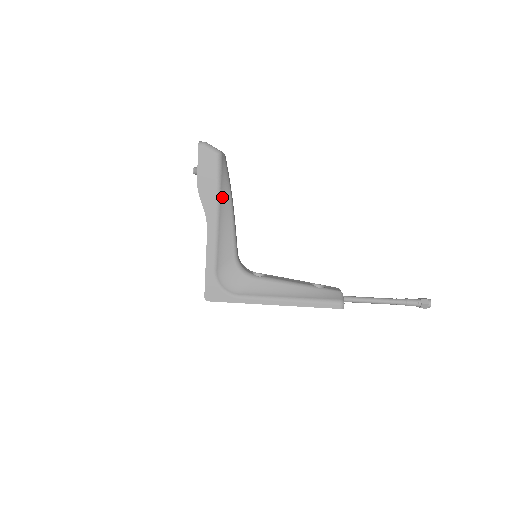
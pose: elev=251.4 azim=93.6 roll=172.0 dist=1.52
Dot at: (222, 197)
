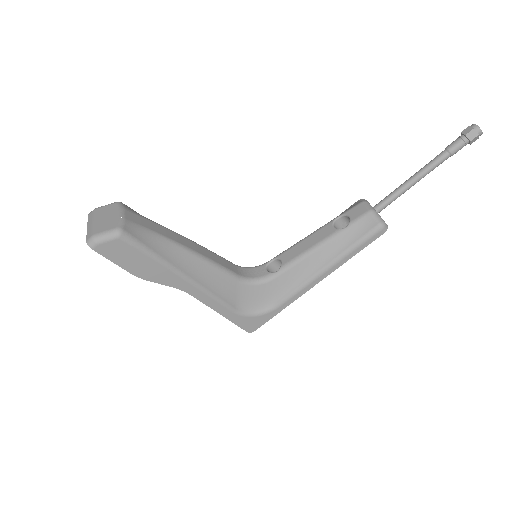
Dot at: (170, 259)
